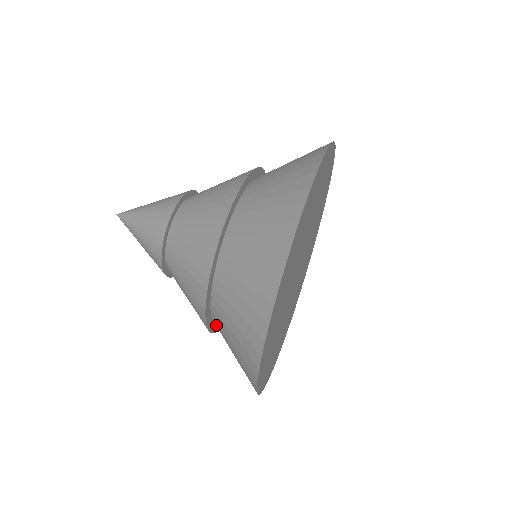
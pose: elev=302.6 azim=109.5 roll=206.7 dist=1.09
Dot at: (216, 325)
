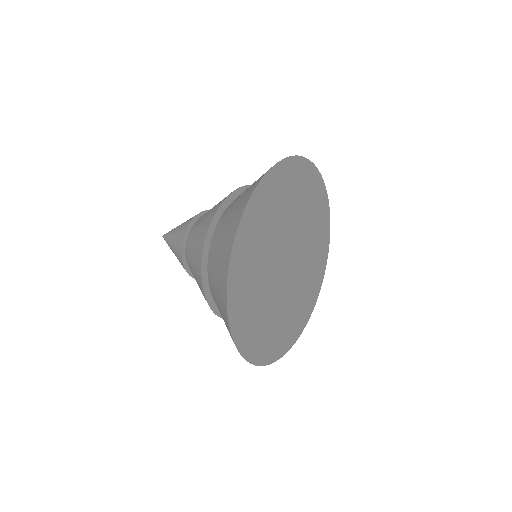
Dot at: (210, 287)
